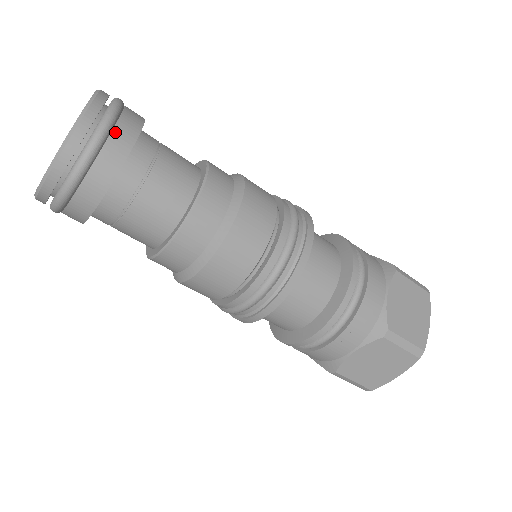
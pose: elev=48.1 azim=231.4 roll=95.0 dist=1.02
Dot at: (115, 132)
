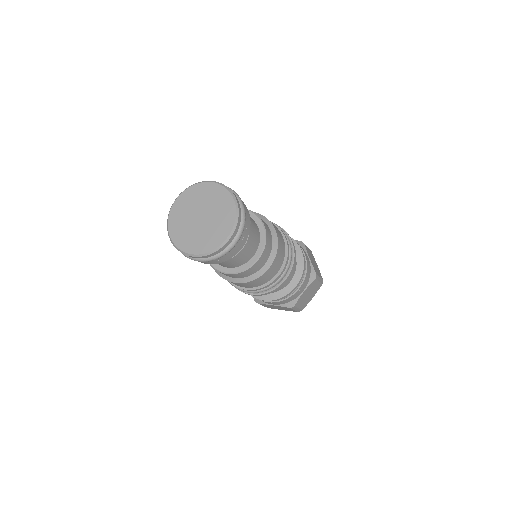
Dot at: (237, 245)
